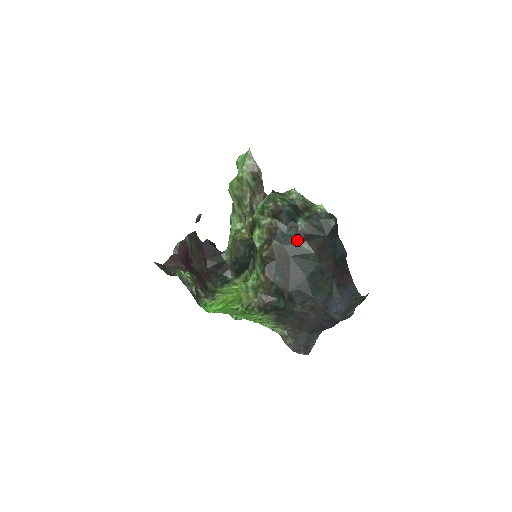
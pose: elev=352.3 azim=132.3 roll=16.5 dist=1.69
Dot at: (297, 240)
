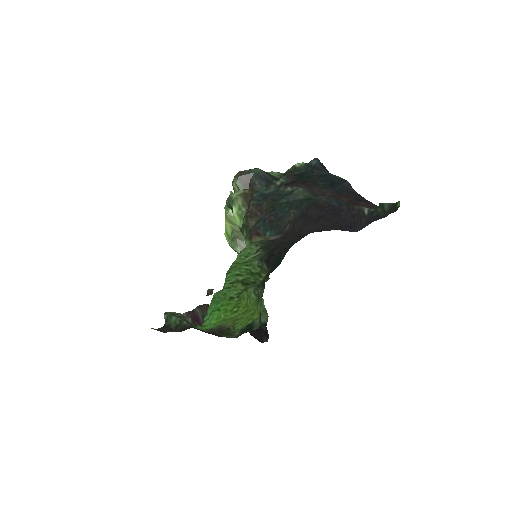
Dot at: (278, 191)
